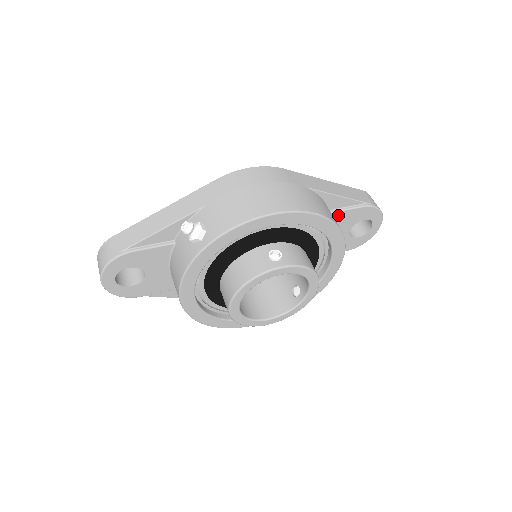
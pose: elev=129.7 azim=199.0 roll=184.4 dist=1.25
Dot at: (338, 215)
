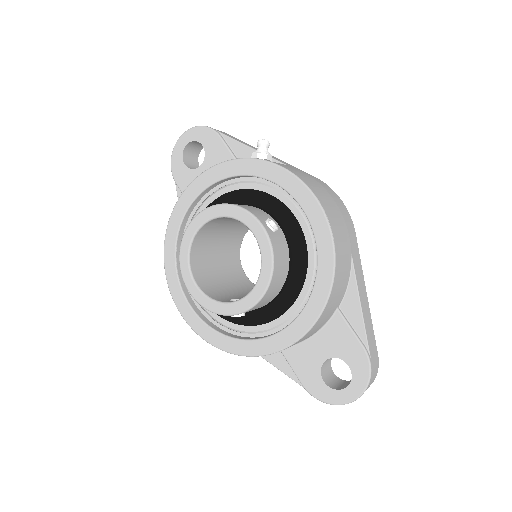
Dot at: (339, 322)
